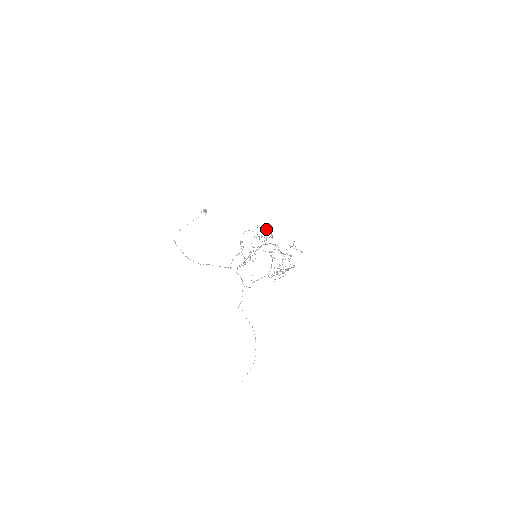
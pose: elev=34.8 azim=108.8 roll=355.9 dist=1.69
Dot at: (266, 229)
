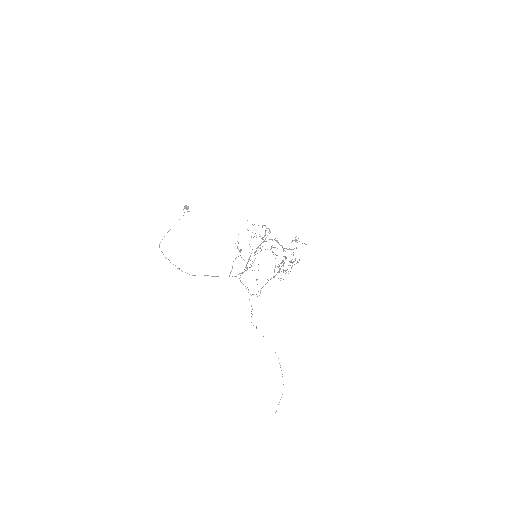
Dot at: occluded
